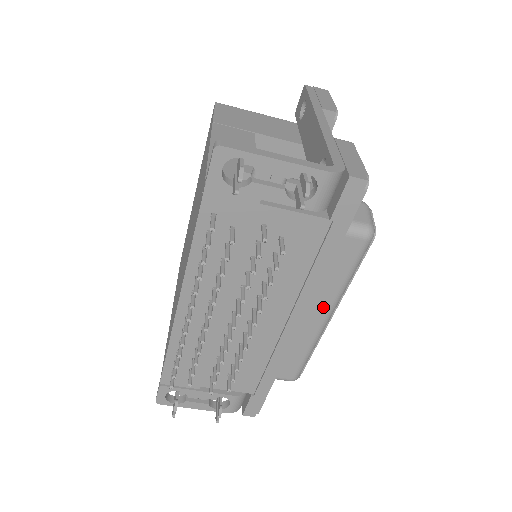
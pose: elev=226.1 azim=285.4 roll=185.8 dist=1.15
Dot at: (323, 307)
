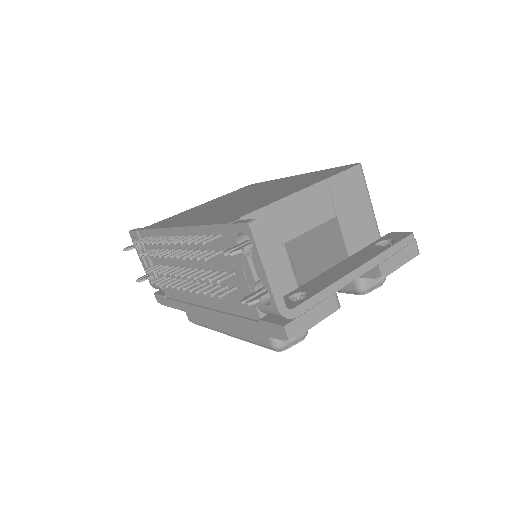
Dot at: (229, 328)
